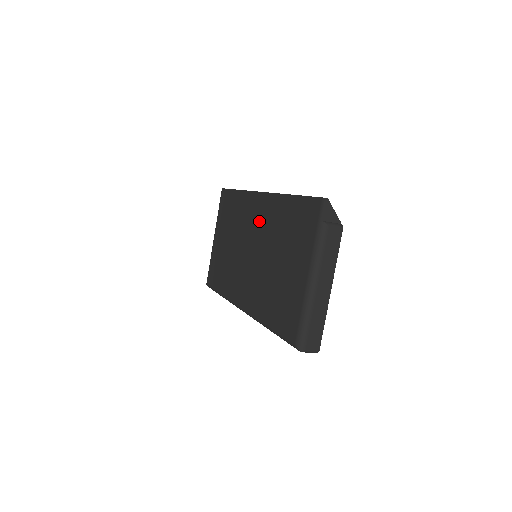
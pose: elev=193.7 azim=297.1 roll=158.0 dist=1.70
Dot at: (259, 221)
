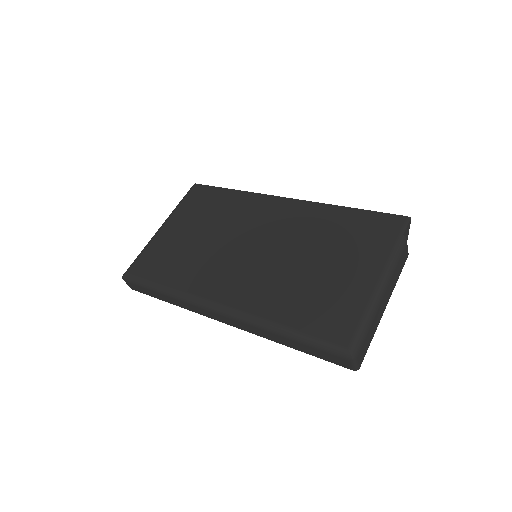
Dot at: (278, 222)
